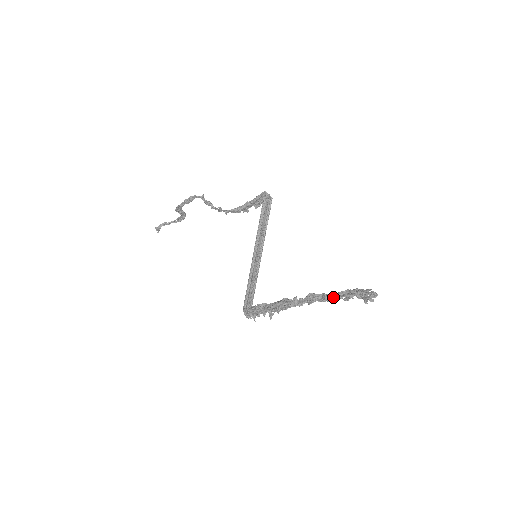
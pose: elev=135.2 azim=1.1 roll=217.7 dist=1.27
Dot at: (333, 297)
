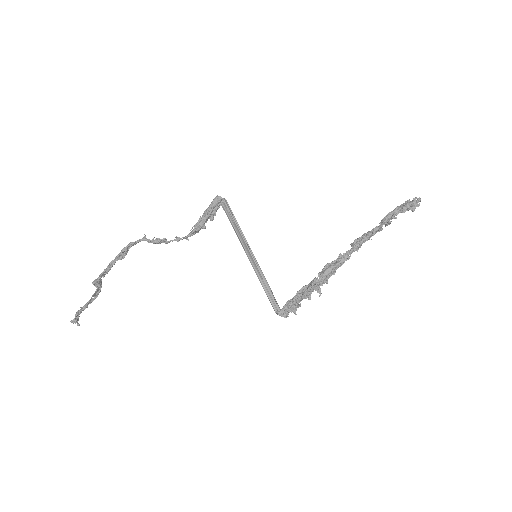
Dot at: (380, 227)
